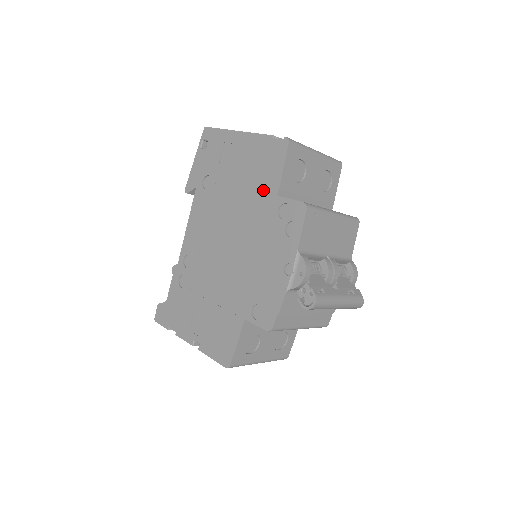
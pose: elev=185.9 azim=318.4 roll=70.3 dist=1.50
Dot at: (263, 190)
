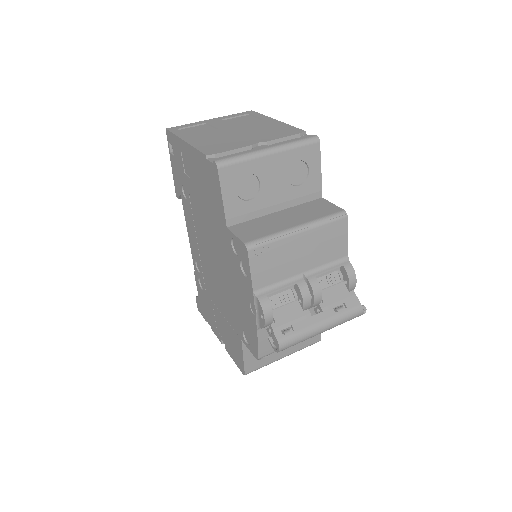
Dot at: (217, 217)
